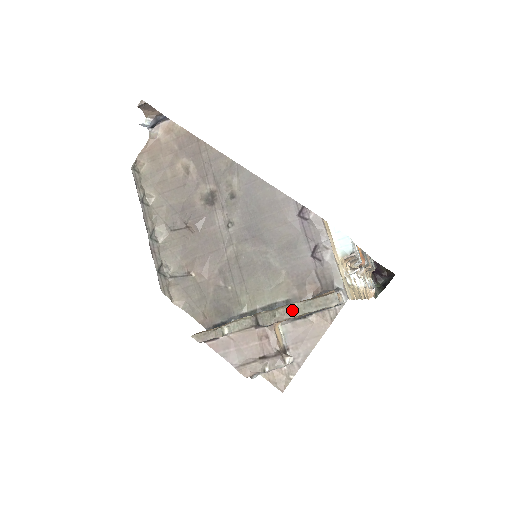
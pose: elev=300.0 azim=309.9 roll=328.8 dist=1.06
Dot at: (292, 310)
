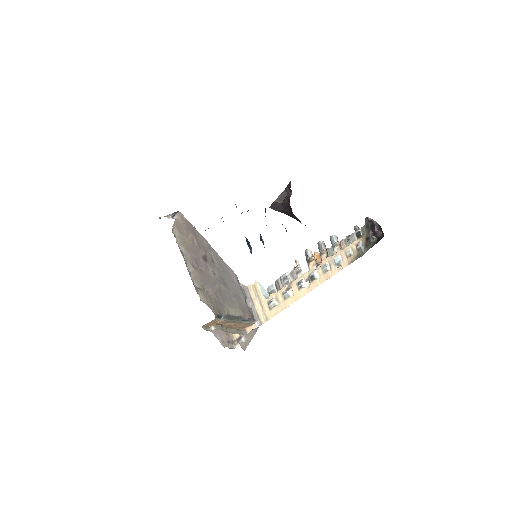
Dot at: (232, 331)
